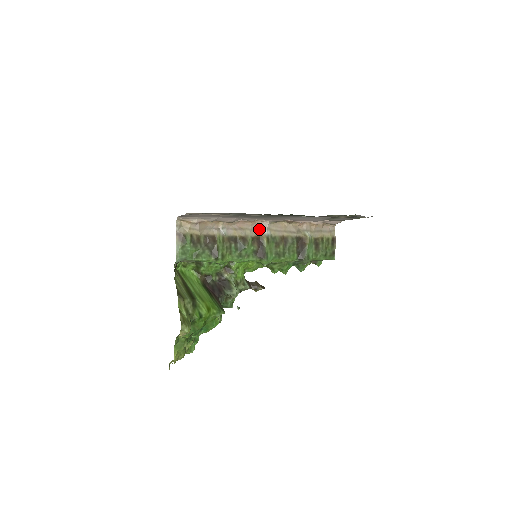
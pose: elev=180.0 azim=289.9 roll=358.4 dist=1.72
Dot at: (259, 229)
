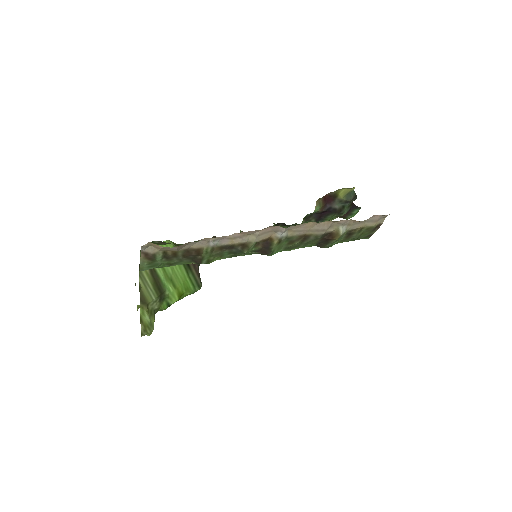
Dot at: (271, 231)
